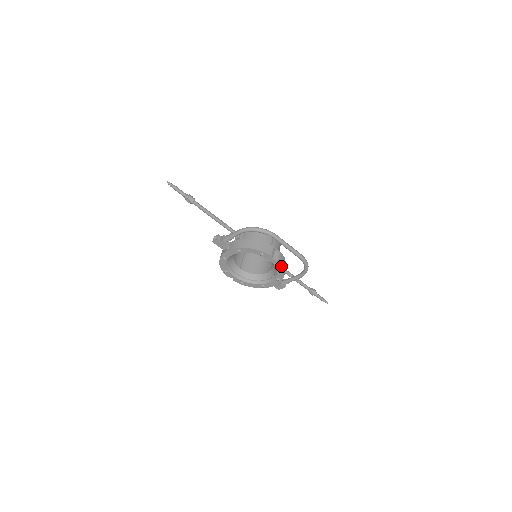
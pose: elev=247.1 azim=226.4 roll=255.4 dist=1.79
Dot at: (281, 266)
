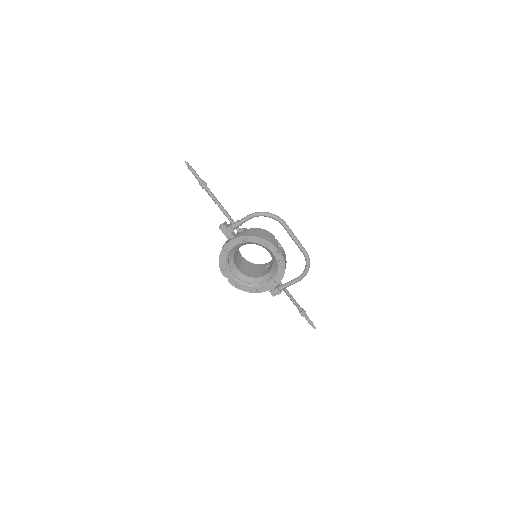
Dot at: (283, 262)
